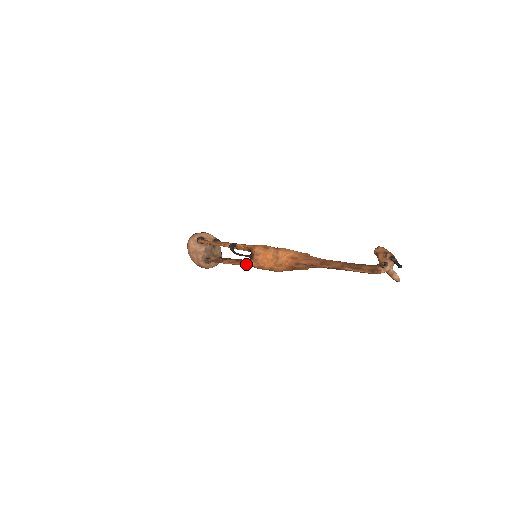
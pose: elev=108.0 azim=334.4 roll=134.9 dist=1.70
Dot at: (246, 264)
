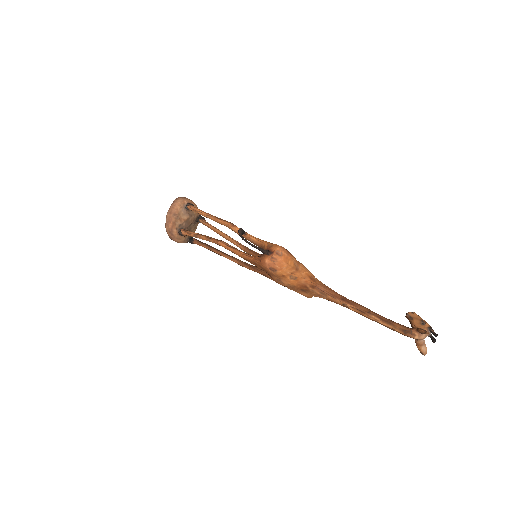
Dot at: (251, 257)
